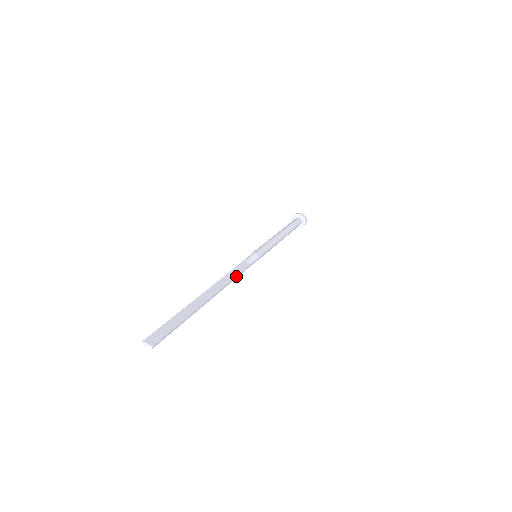
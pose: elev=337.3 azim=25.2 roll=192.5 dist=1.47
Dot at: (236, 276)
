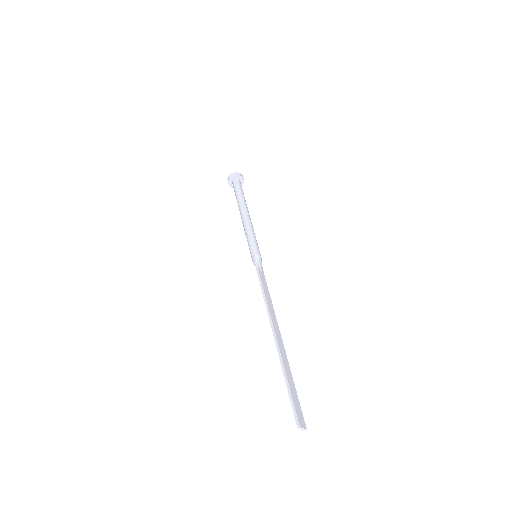
Dot at: (270, 297)
